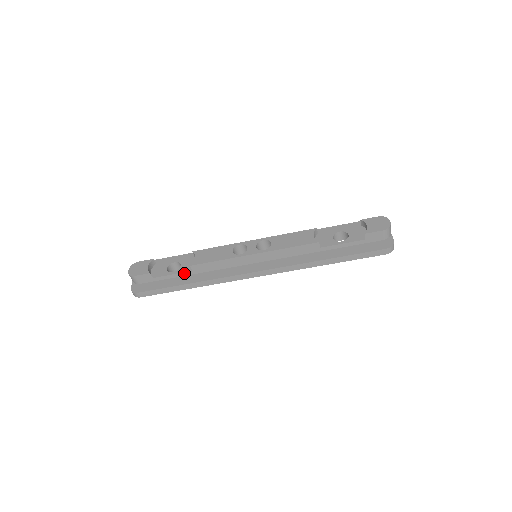
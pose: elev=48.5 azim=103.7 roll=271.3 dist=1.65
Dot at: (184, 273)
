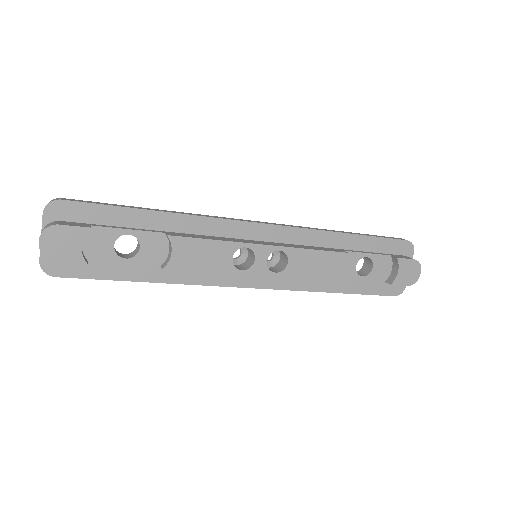
Dot at: (145, 264)
